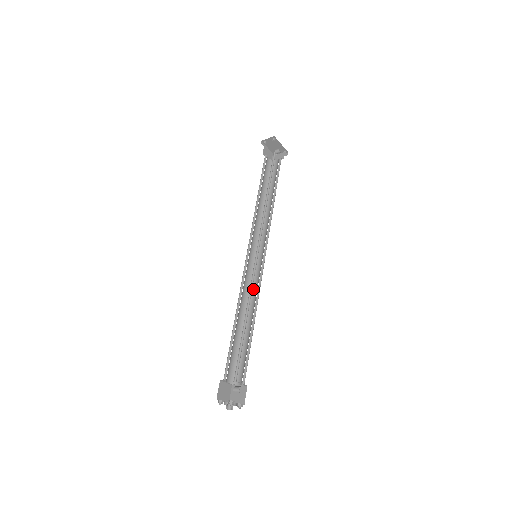
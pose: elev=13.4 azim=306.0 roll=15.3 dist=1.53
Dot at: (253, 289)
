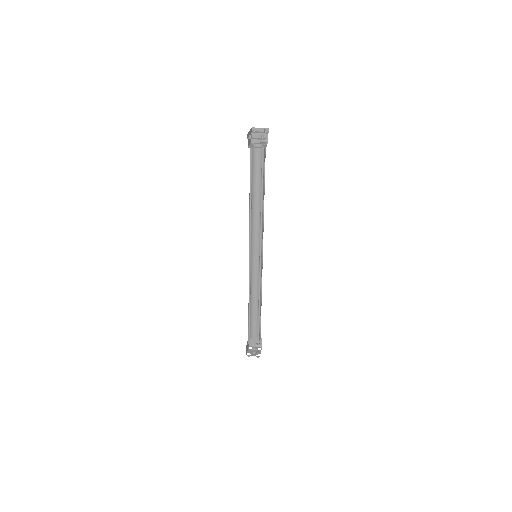
Dot at: (255, 278)
